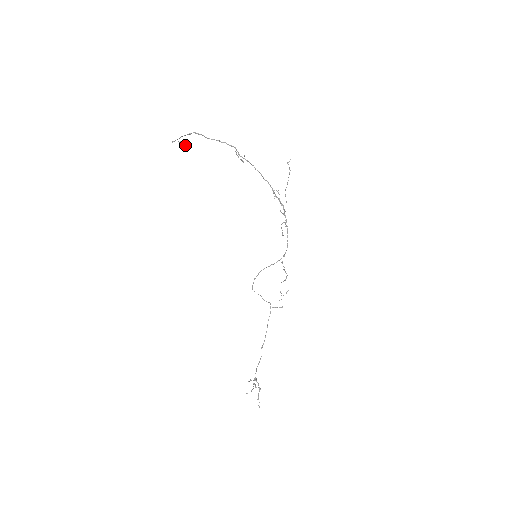
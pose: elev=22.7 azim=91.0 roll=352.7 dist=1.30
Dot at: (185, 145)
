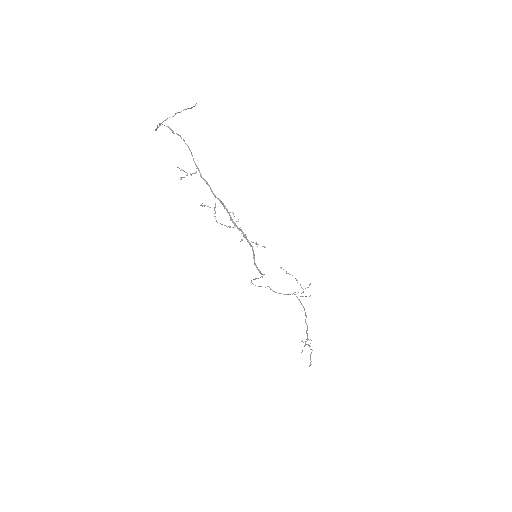
Dot at: (189, 108)
